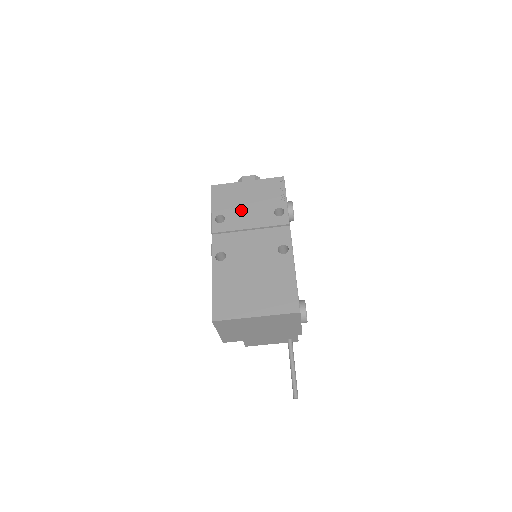
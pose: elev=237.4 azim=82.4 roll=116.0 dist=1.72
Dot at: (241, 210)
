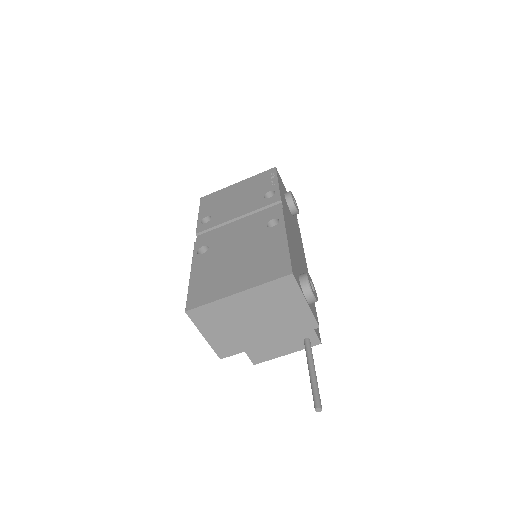
Dot at: (229, 206)
